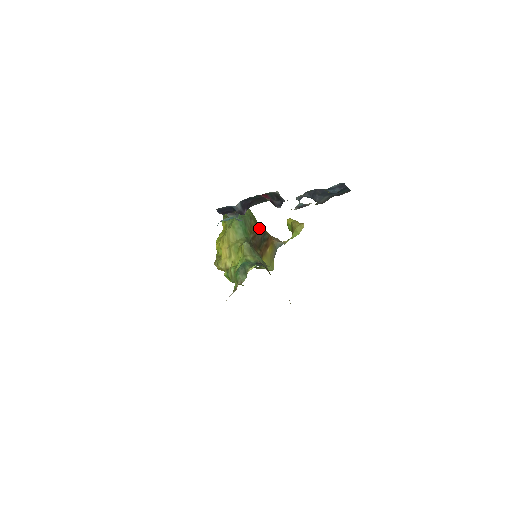
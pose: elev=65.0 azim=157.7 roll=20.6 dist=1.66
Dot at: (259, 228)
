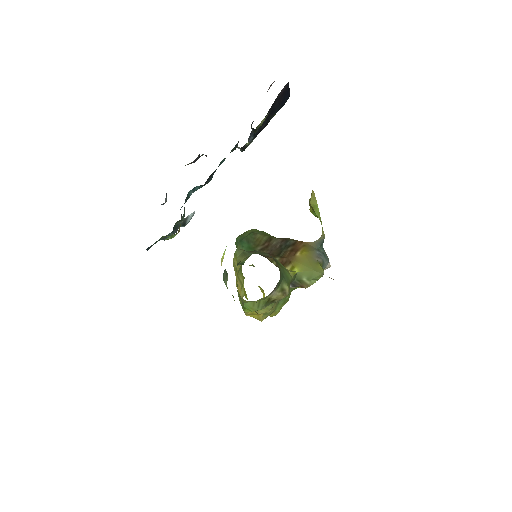
Dot at: (274, 239)
